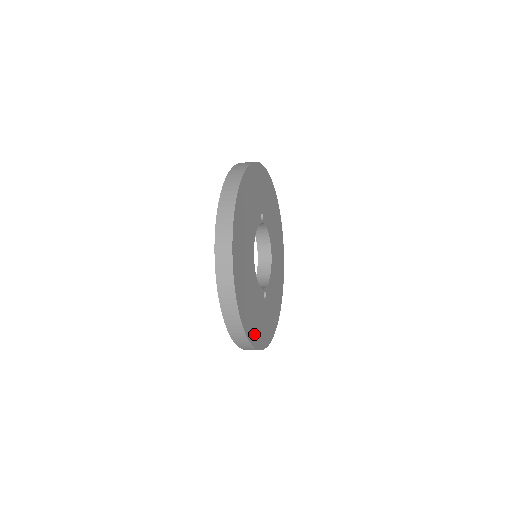
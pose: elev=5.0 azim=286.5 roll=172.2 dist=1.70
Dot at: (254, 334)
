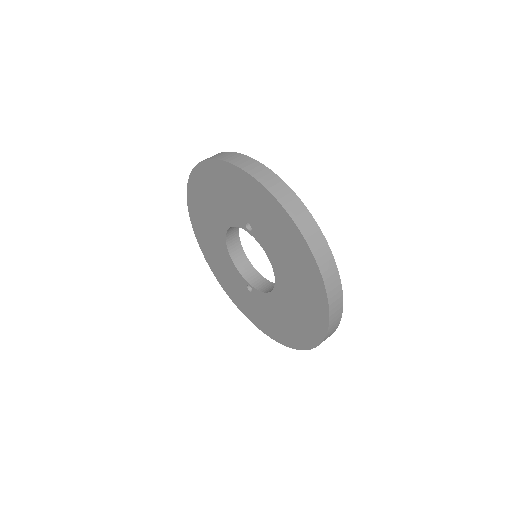
Dot at: occluded
